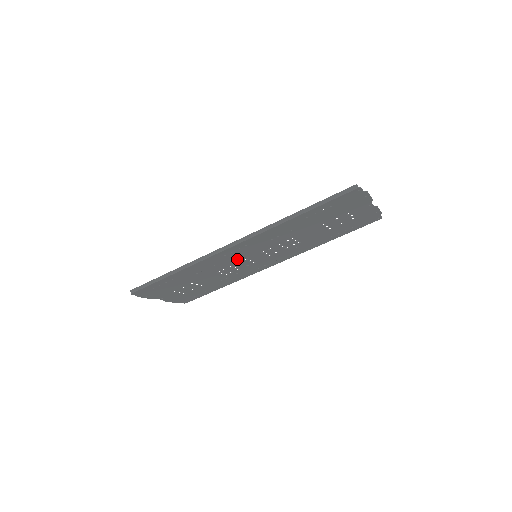
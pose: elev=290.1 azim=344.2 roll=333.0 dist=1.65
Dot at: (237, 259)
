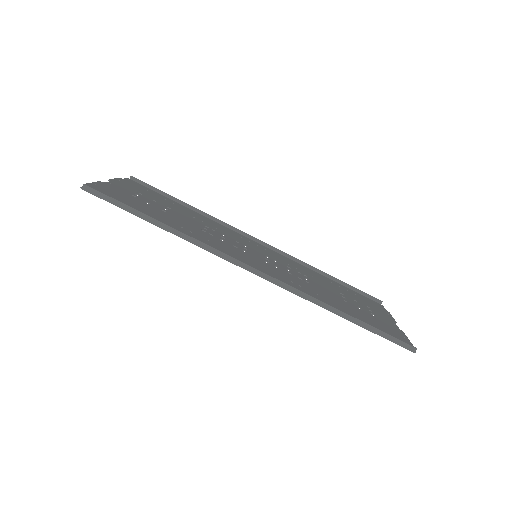
Dot at: (237, 251)
